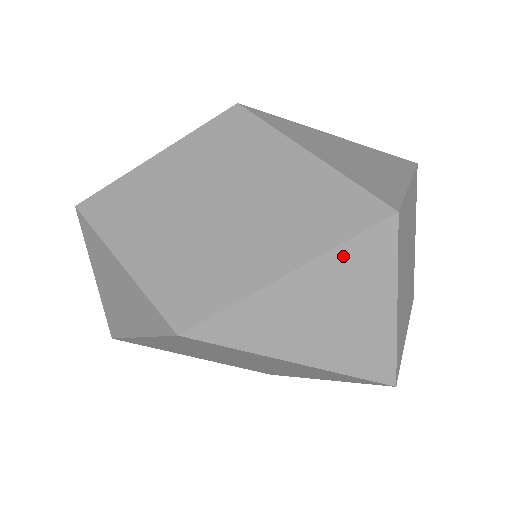
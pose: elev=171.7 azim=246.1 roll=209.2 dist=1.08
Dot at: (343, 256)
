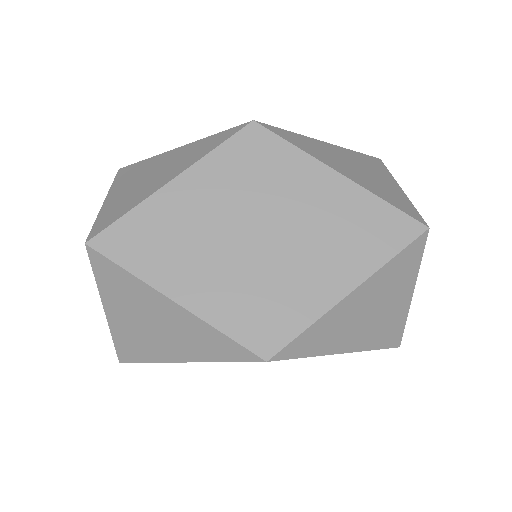
Dot at: (391, 267)
